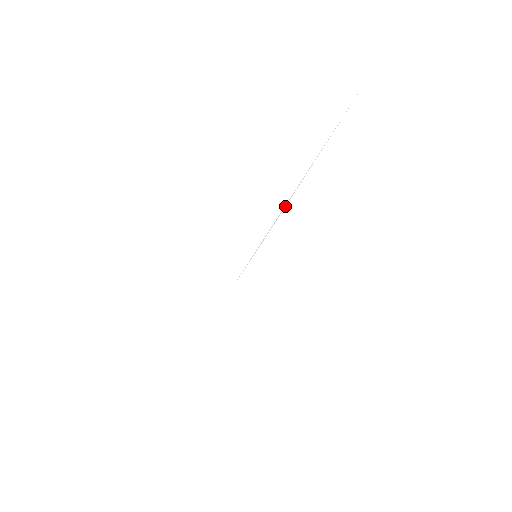
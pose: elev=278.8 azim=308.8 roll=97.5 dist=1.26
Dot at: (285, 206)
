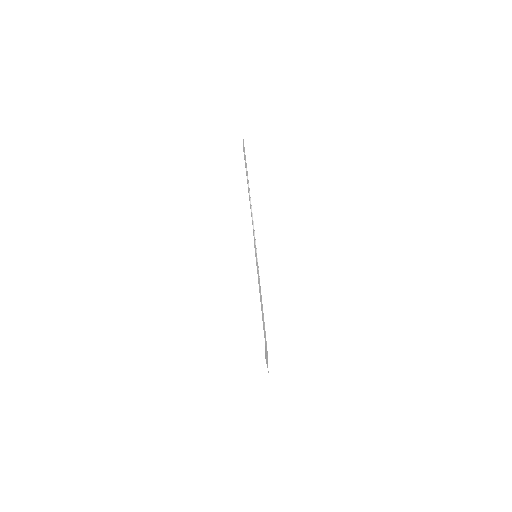
Dot at: (250, 201)
